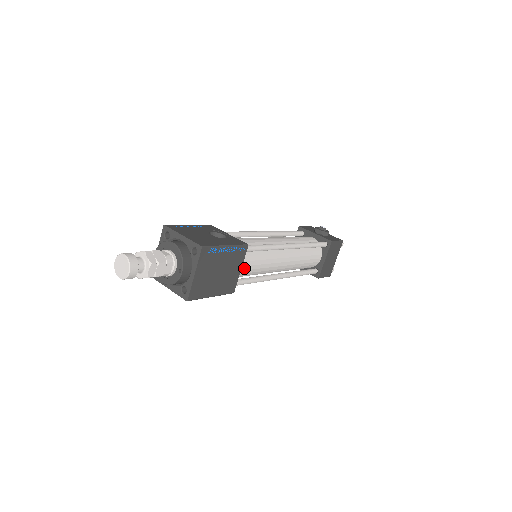
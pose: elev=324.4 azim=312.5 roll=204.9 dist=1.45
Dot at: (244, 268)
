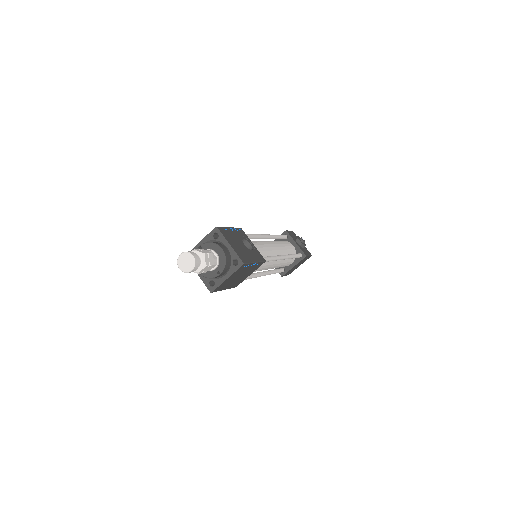
Dot at: occluded
